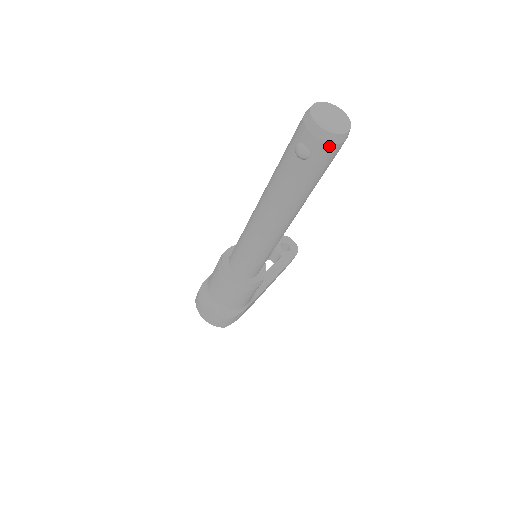
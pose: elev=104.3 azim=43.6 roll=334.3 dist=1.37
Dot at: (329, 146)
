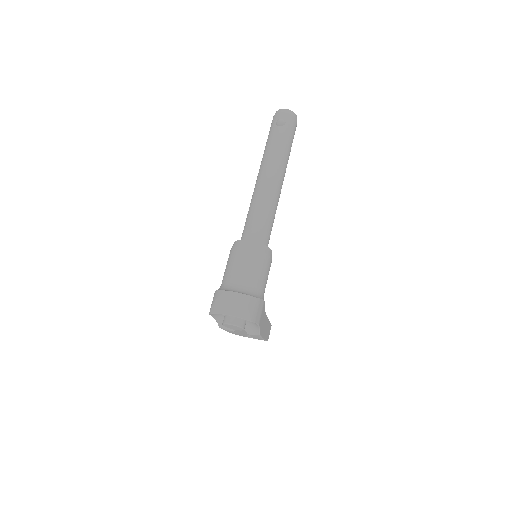
Dot at: (293, 117)
